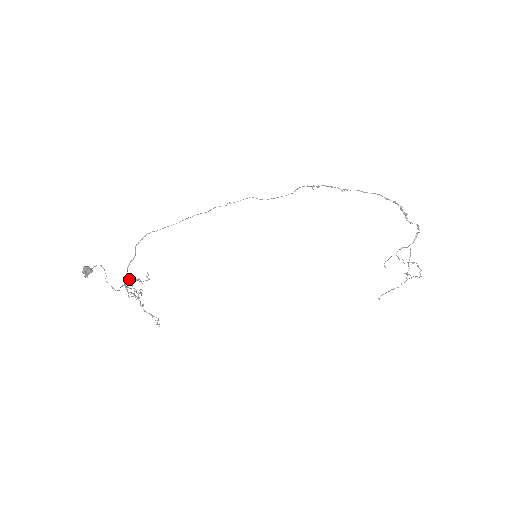
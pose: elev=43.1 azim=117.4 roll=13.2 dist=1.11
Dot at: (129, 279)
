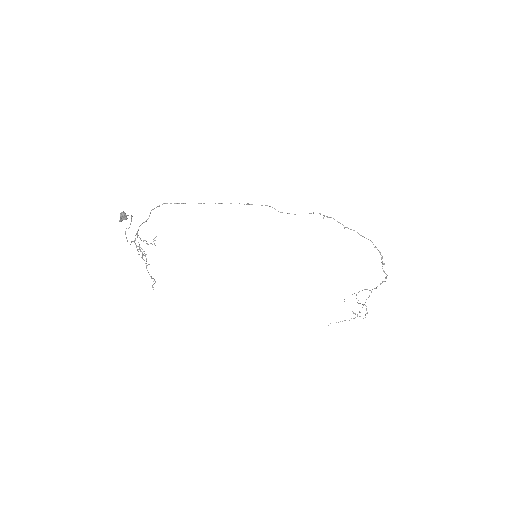
Dot at: occluded
